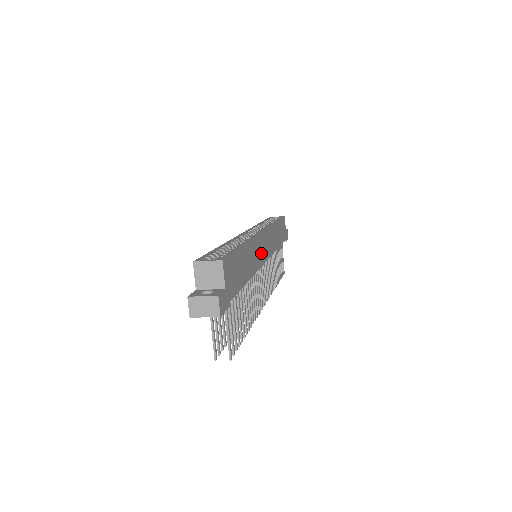
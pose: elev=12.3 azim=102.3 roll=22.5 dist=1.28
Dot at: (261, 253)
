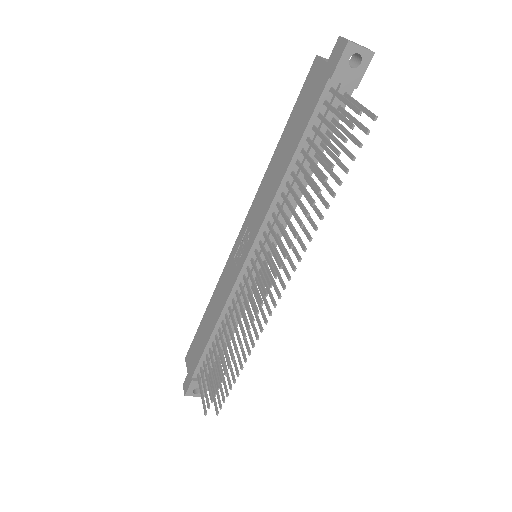
Dot at: occluded
